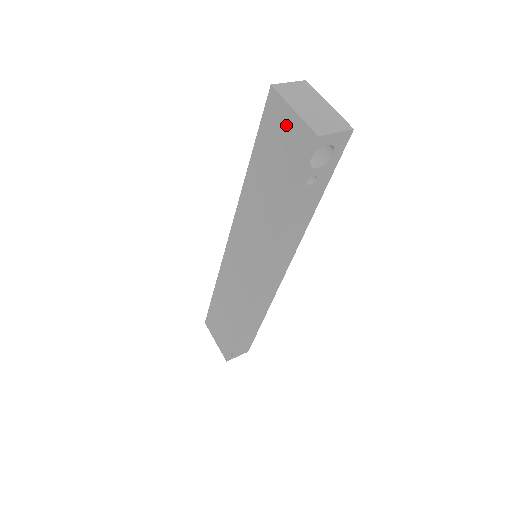
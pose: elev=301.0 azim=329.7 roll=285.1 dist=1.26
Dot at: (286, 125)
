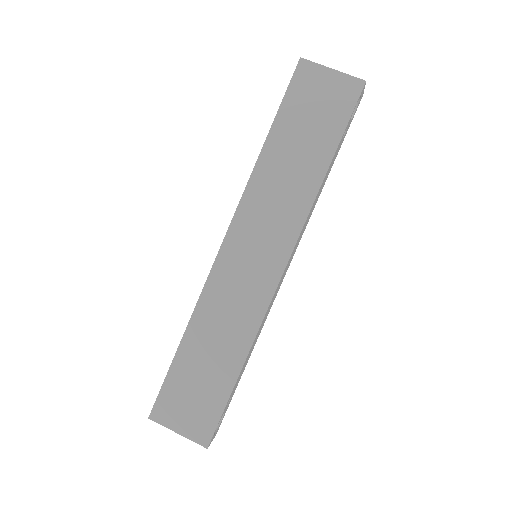
Dot at: (324, 84)
